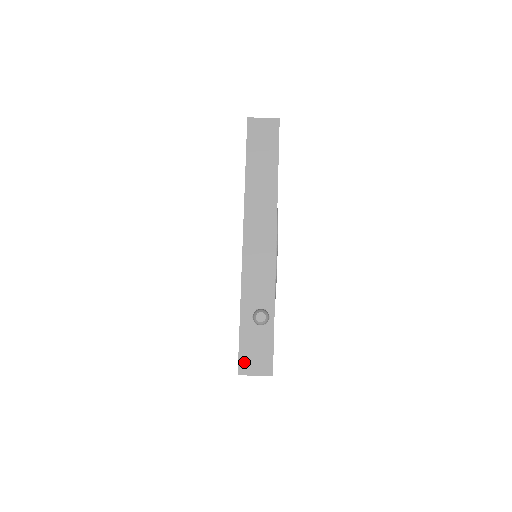
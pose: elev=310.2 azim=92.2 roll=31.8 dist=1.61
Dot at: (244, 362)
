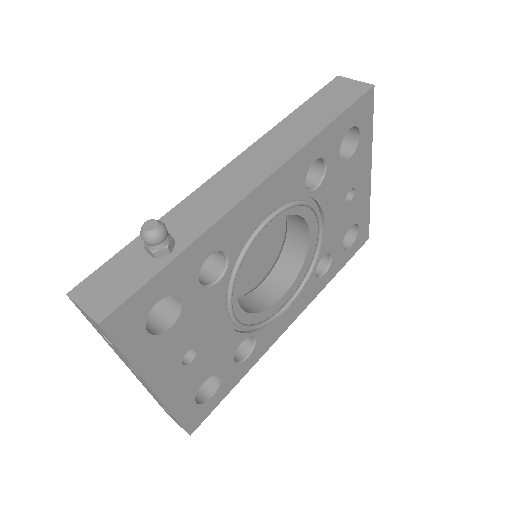
Dot at: (89, 284)
